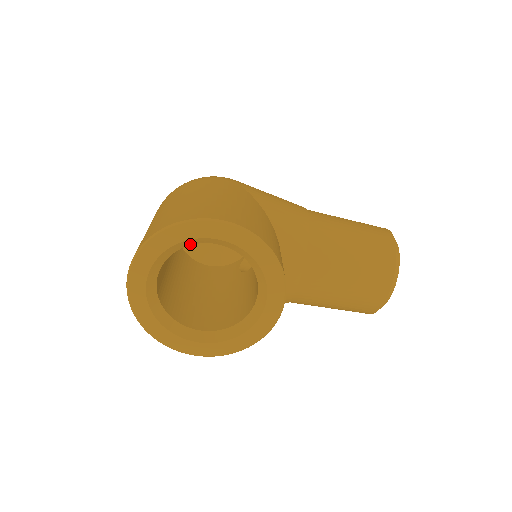
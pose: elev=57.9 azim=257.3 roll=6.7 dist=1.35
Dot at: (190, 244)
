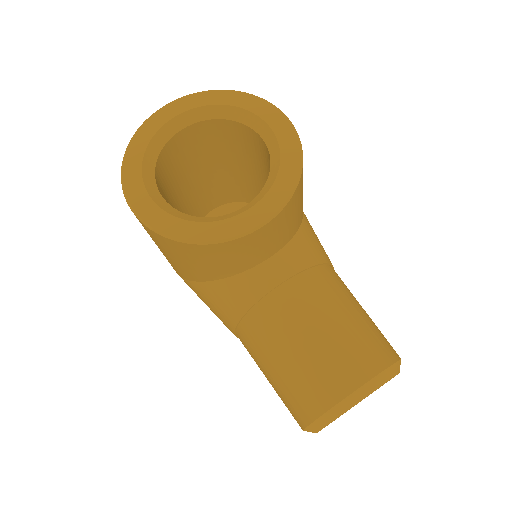
Dot at: (241, 121)
